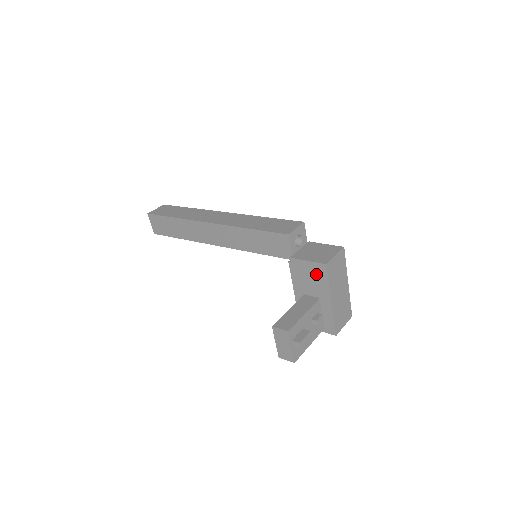
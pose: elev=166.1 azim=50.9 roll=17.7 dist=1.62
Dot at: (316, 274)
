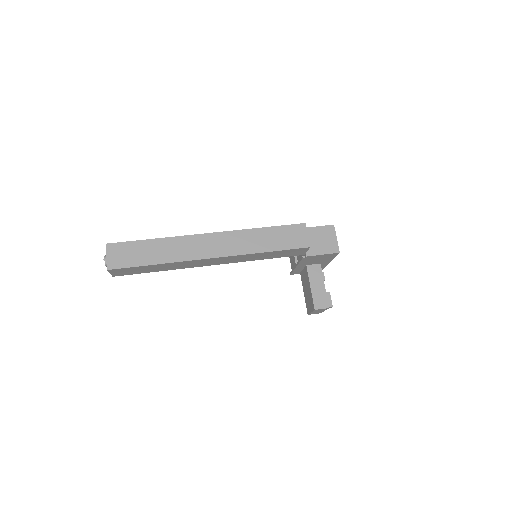
Dot at: (326, 257)
